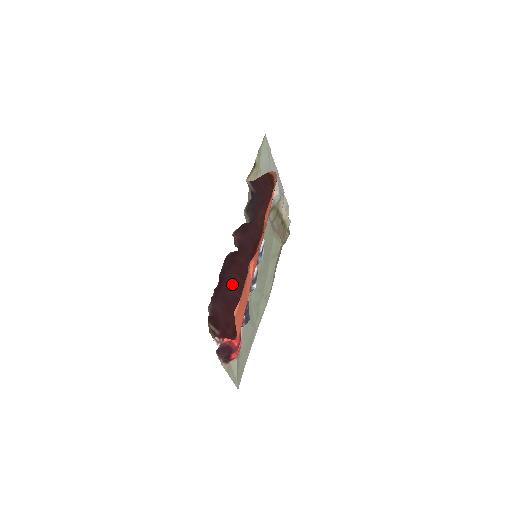
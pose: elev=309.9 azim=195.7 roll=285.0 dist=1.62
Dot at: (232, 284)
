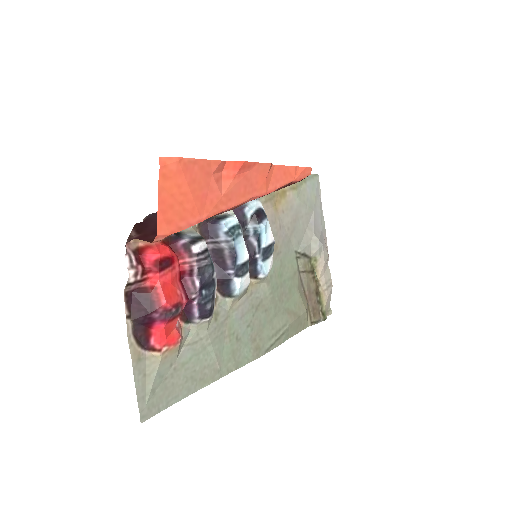
Dot at: occluded
